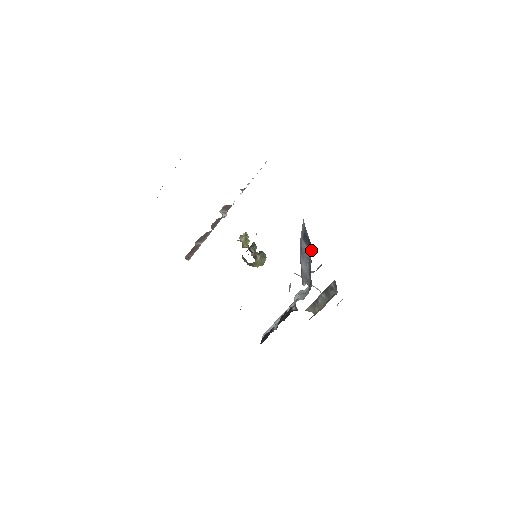
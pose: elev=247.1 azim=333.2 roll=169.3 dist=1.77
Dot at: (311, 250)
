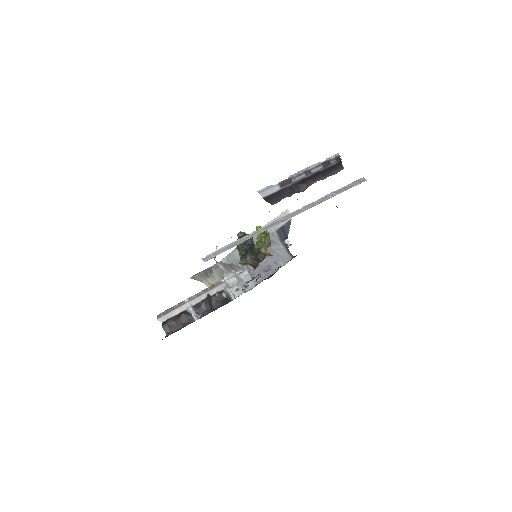
Dot at: occluded
